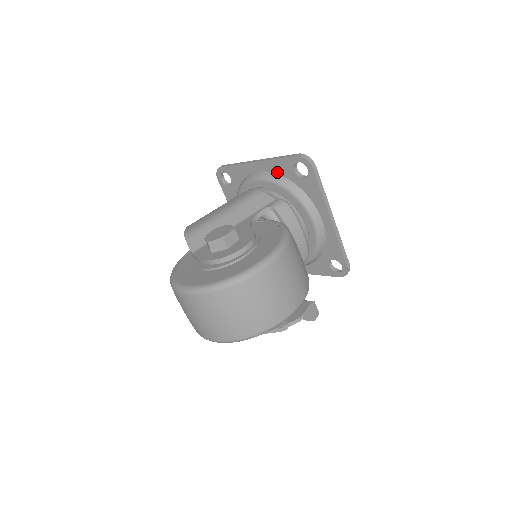
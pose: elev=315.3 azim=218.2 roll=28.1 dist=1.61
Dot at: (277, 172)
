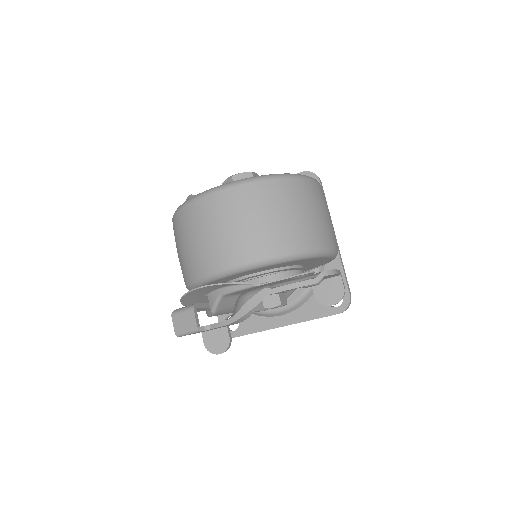
Dot at: occluded
